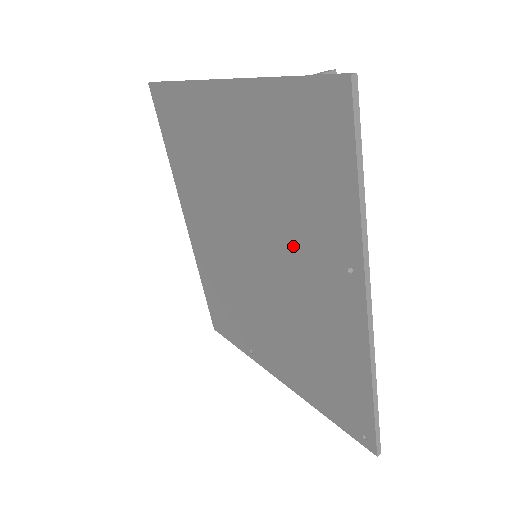
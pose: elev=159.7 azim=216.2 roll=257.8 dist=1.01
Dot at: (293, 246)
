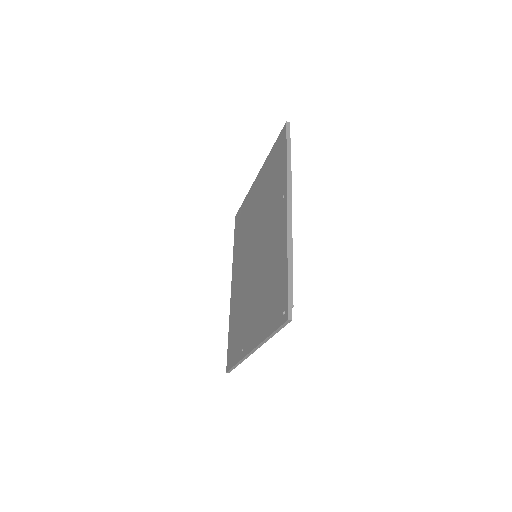
Dot at: (268, 219)
